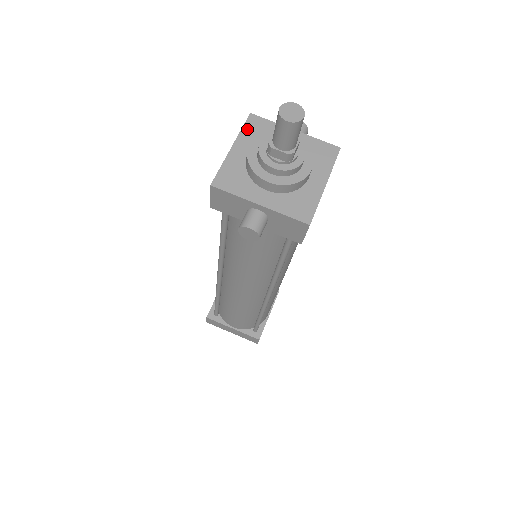
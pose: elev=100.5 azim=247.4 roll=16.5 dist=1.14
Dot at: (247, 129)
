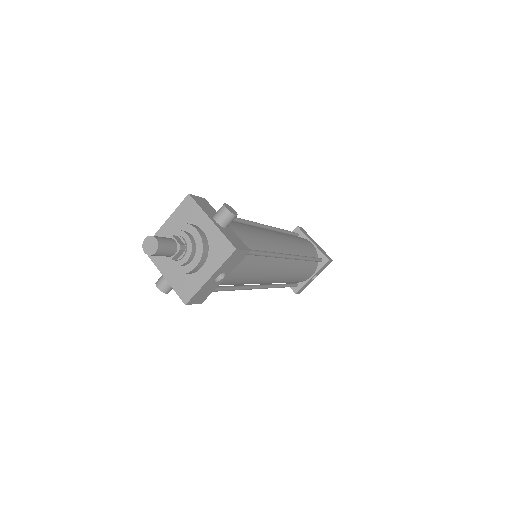
Dot at: (180, 209)
